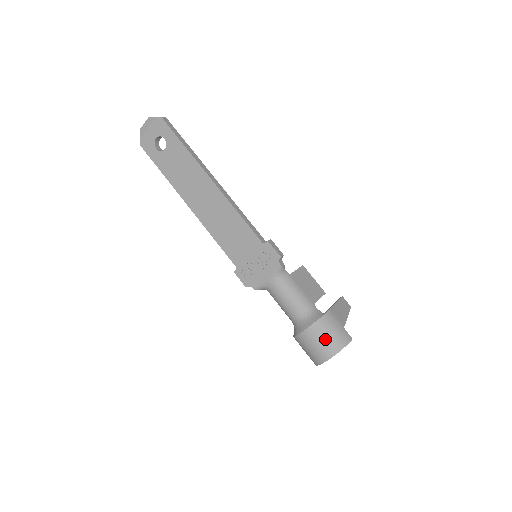
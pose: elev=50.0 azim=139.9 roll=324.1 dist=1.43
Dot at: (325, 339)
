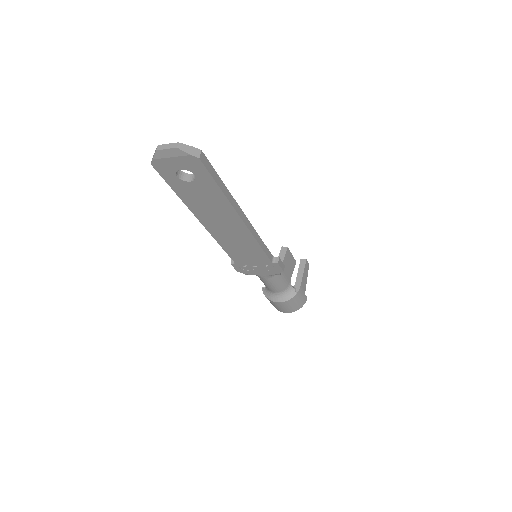
Dot at: (292, 306)
